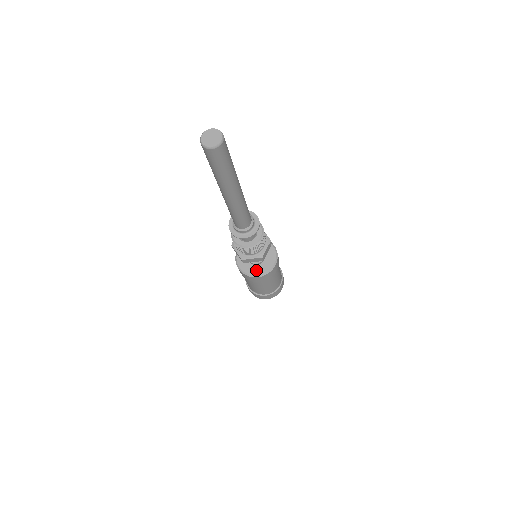
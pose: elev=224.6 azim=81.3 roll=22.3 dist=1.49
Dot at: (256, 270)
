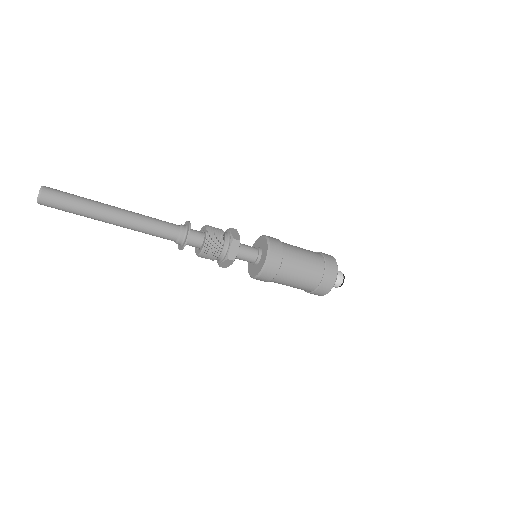
Dot at: (256, 270)
